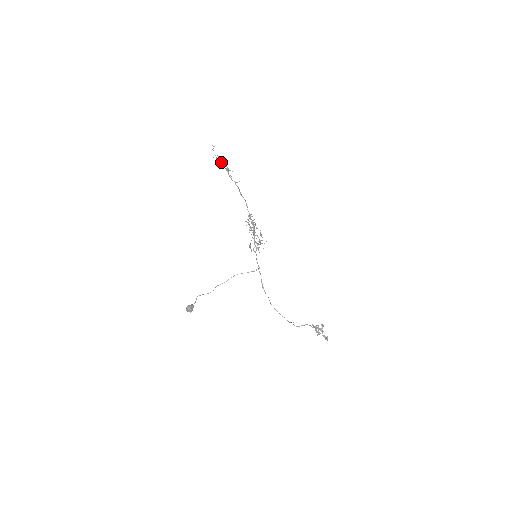
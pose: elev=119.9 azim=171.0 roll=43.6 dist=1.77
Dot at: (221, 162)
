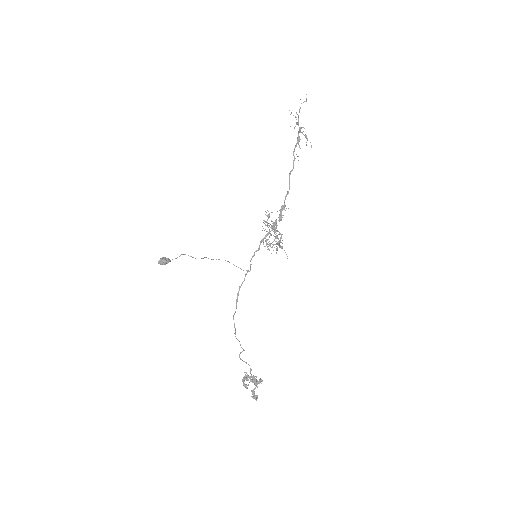
Dot at: (297, 124)
